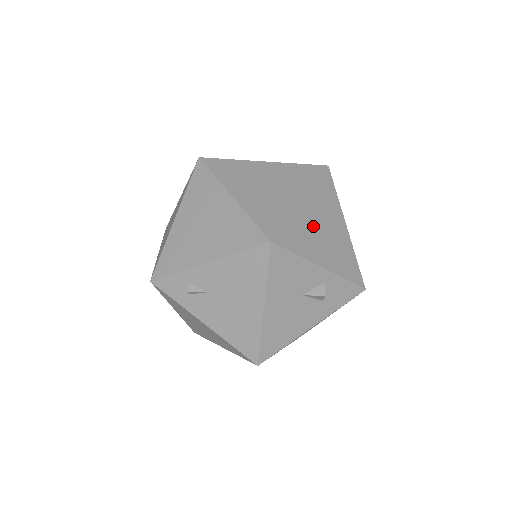
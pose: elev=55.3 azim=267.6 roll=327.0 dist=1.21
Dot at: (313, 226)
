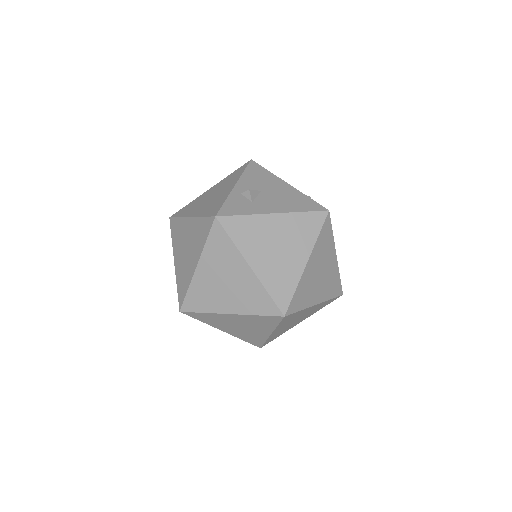
Dot at: occluded
